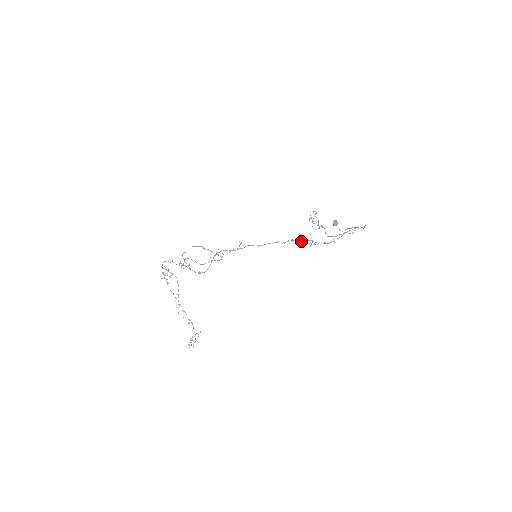
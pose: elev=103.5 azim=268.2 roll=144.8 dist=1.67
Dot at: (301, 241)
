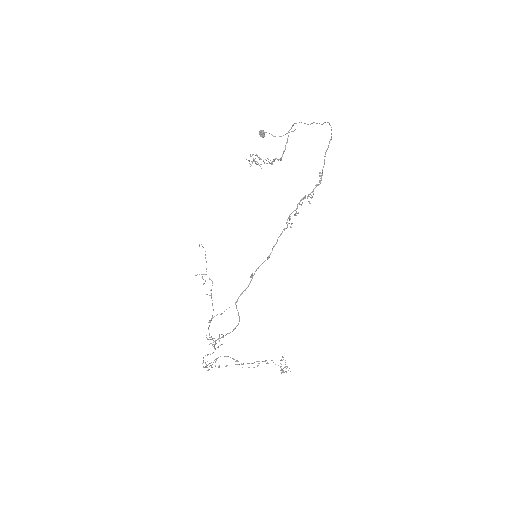
Dot at: occluded
